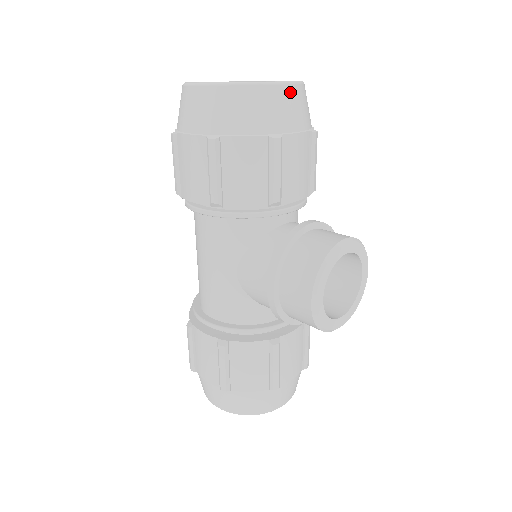
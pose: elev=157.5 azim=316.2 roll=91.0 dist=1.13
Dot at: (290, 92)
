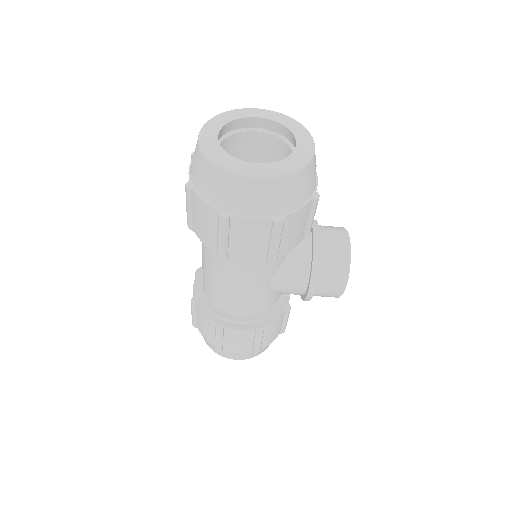
Dot at: occluded
